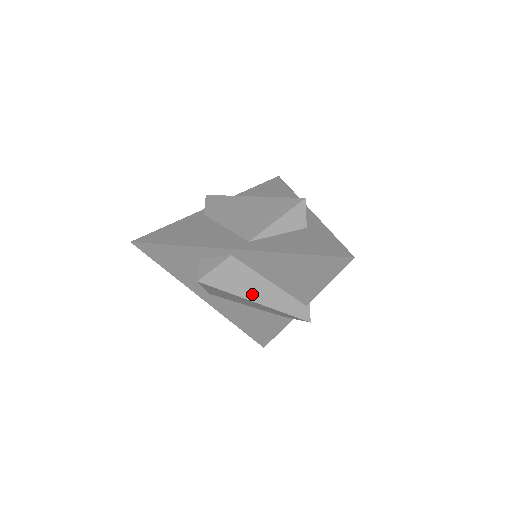
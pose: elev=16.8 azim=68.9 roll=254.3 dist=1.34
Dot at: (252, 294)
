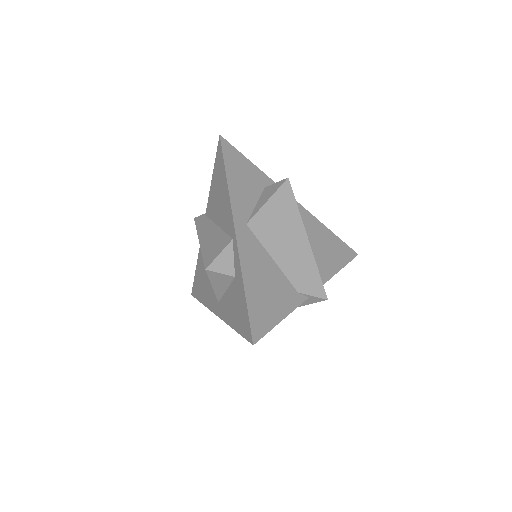
Dot at: occluded
